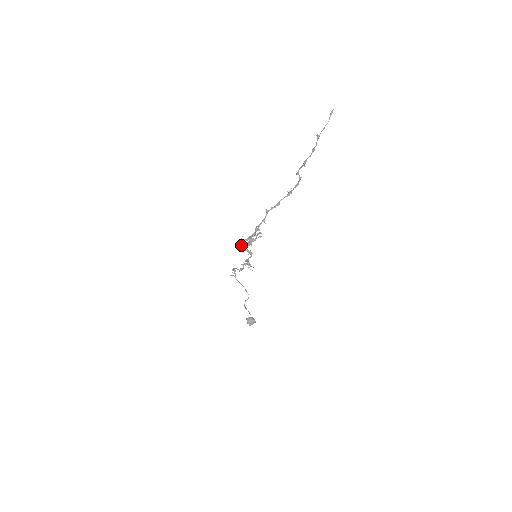
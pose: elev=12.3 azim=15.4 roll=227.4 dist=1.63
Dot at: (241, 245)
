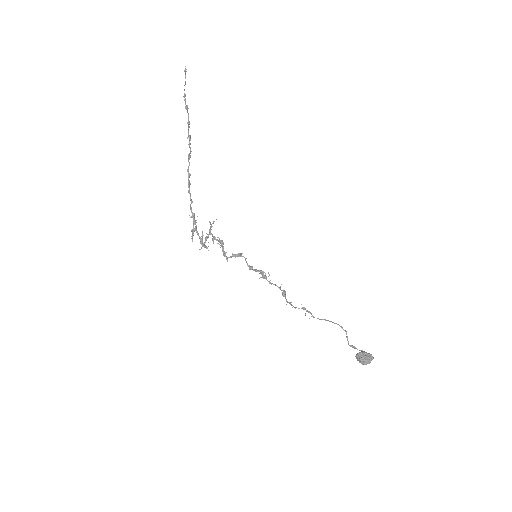
Dot at: occluded
